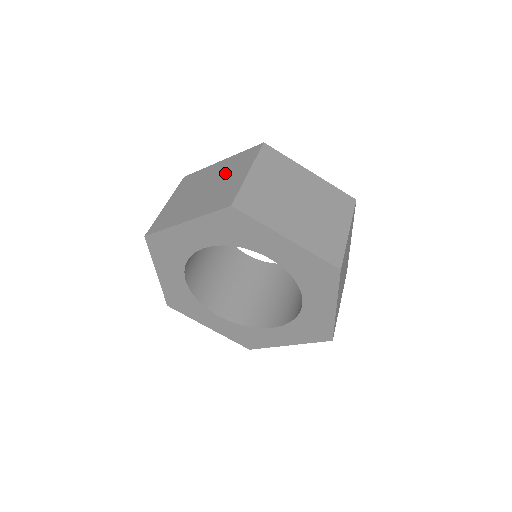
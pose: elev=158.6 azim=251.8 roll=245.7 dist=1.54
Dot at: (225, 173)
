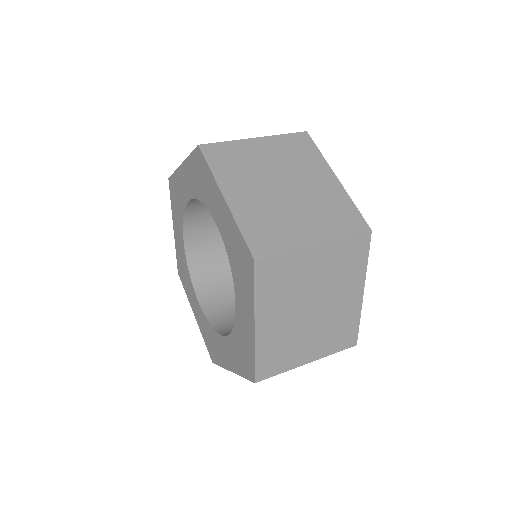
Dot at: occluded
